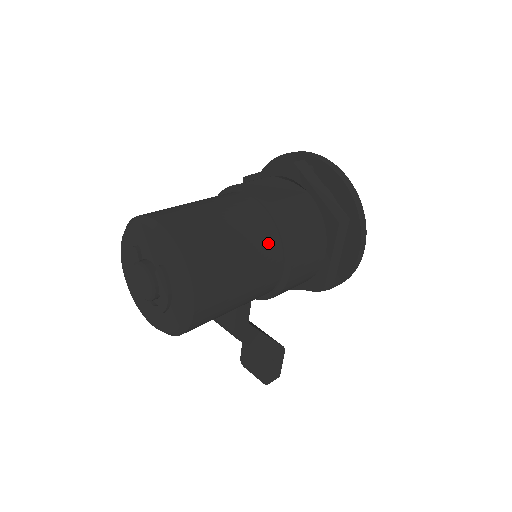
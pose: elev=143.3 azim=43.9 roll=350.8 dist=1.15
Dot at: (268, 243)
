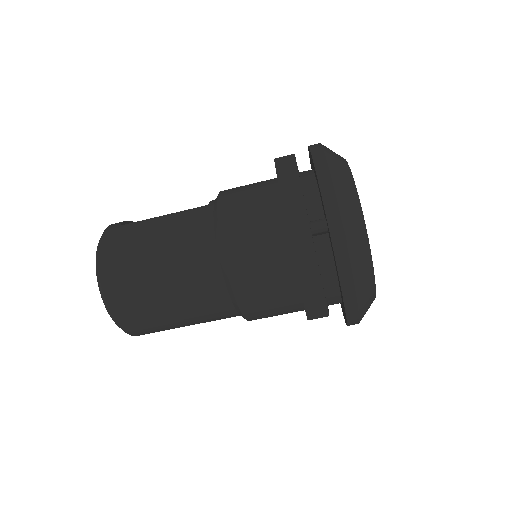
Dot at: (217, 310)
